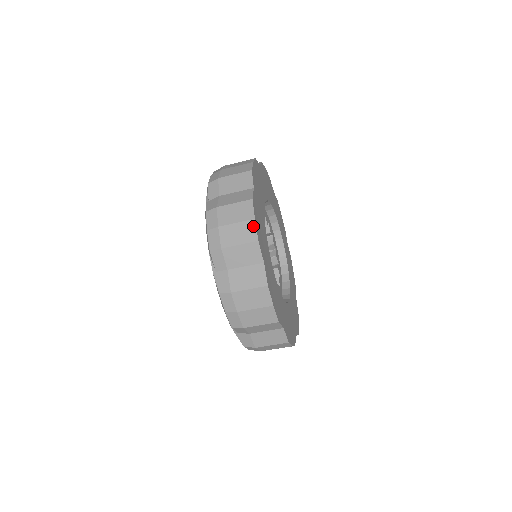
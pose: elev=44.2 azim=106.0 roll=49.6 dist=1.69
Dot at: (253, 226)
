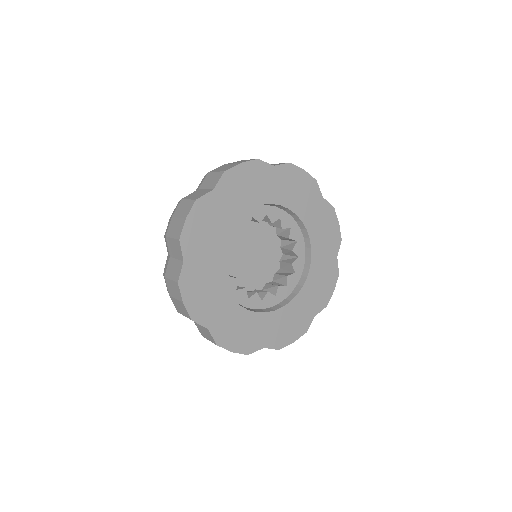
Dot at: (184, 308)
